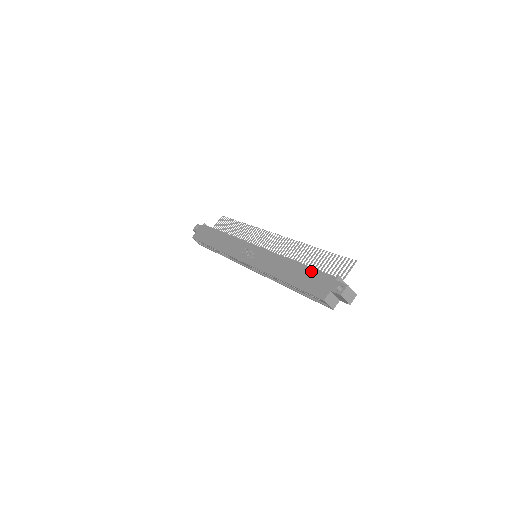
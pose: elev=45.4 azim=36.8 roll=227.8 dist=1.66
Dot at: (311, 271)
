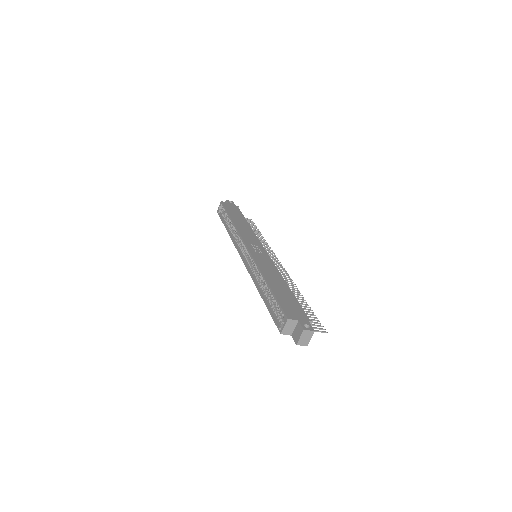
Dot at: (294, 299)
